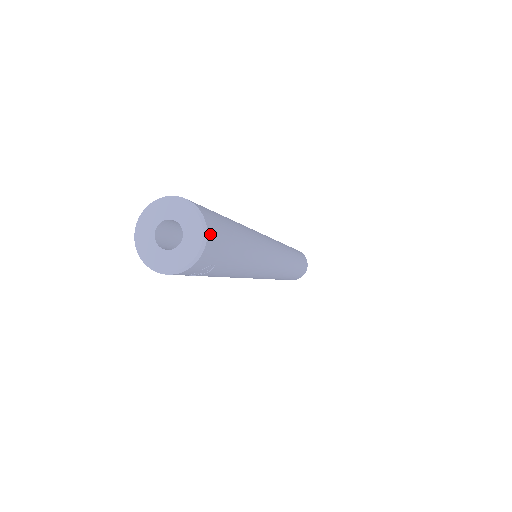
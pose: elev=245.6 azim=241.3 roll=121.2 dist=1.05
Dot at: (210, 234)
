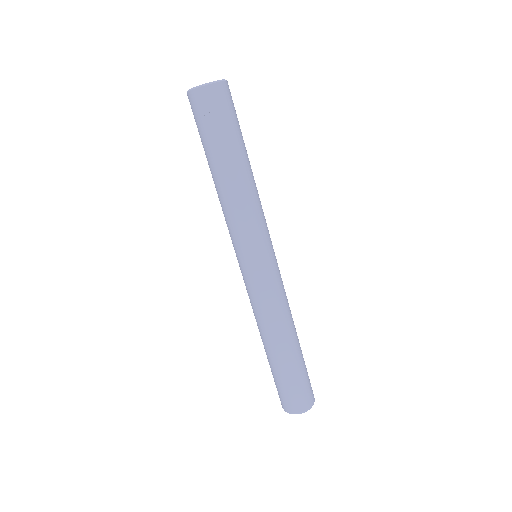
Dot at: (226, 86)
